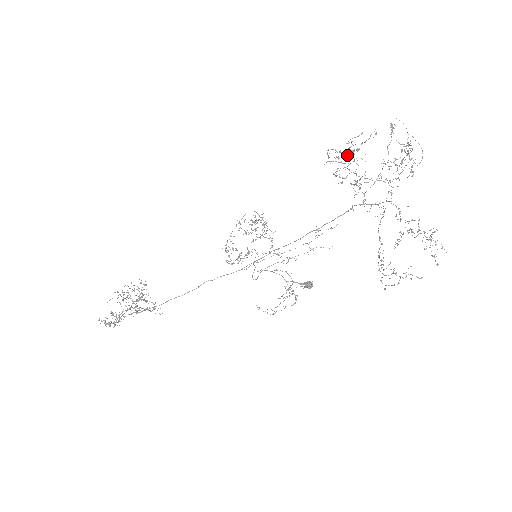
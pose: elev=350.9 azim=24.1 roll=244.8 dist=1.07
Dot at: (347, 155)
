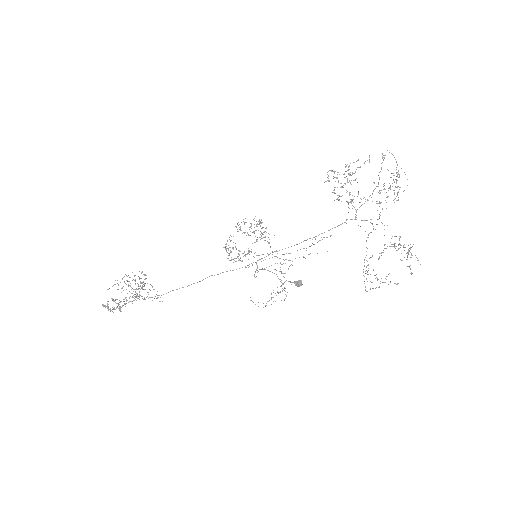
Dot at: (344, 177)
